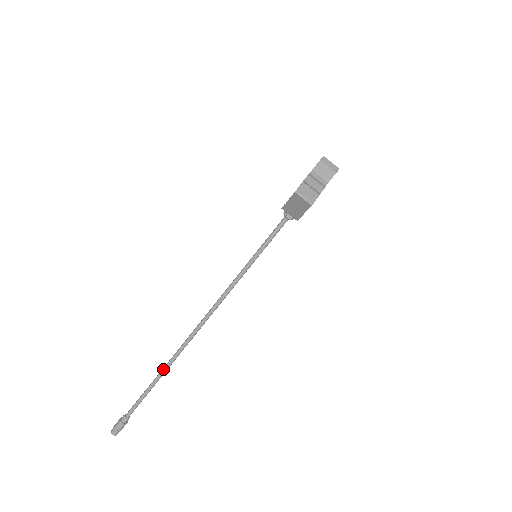
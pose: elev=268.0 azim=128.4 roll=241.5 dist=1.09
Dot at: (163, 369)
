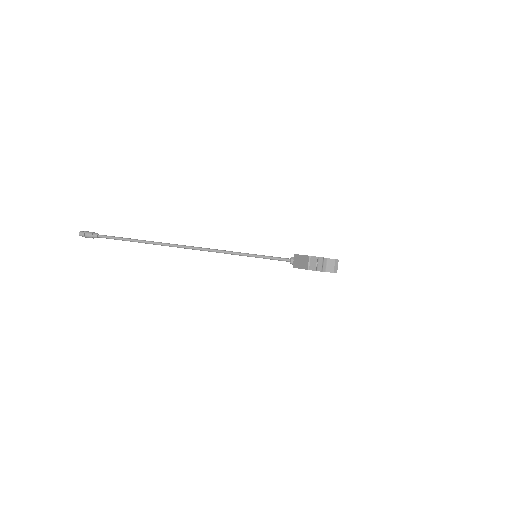
Dot at: (147, 241)
